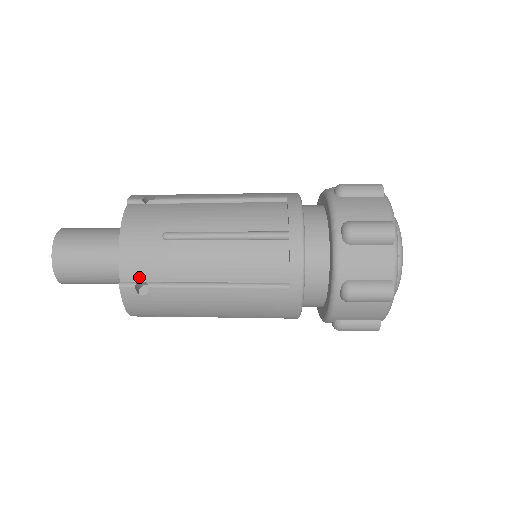
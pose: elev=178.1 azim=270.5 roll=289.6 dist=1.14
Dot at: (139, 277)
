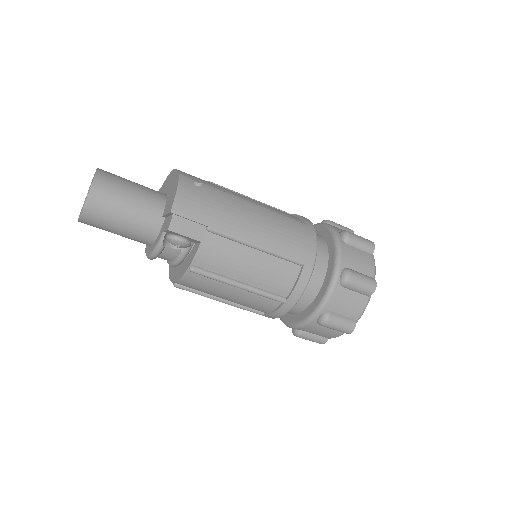
Dot at: (194, 180)
